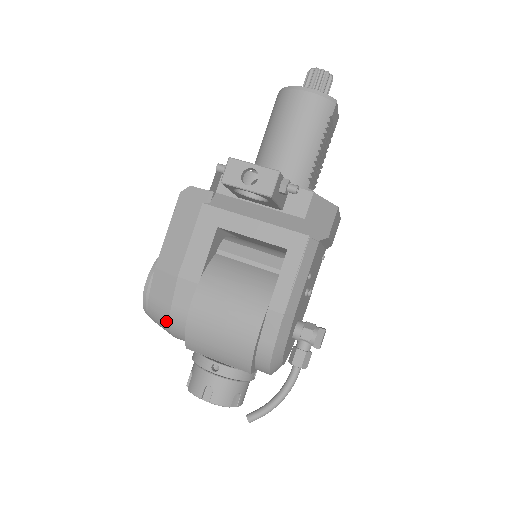
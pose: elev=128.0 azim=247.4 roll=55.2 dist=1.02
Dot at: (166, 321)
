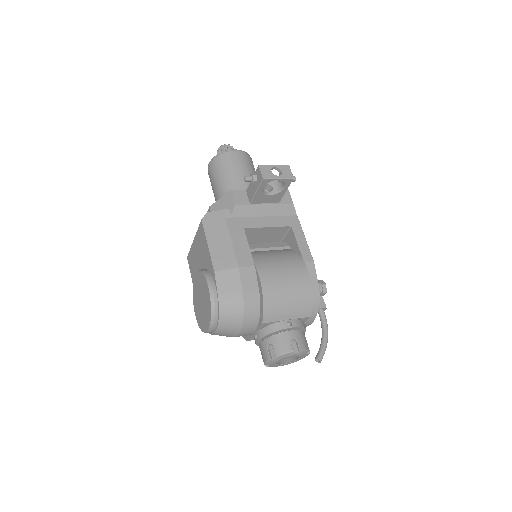
Dot at: (240, 309)
